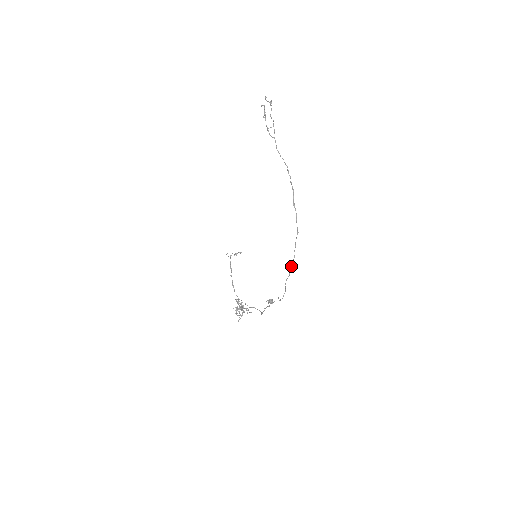
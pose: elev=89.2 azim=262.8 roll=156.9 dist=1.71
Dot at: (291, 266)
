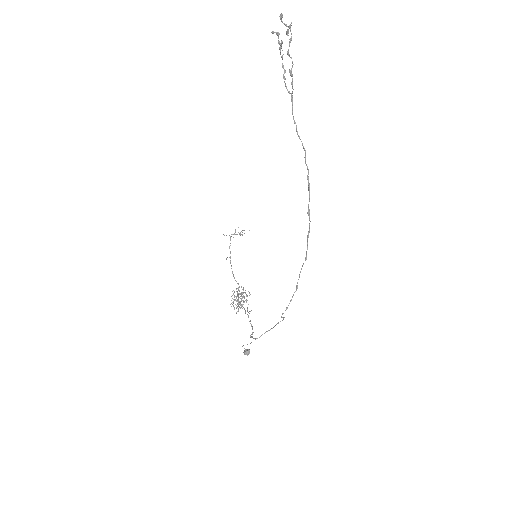
Dot at: occluded
